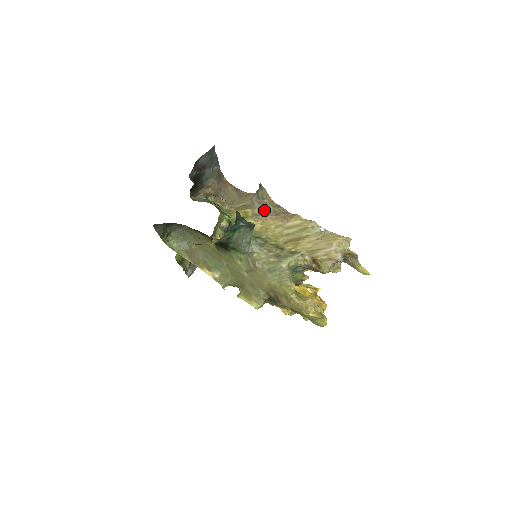
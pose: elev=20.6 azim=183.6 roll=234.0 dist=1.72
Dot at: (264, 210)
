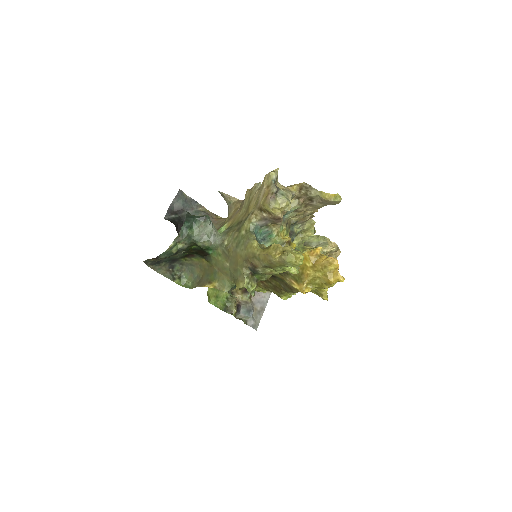
Dot at: (234, 211)
